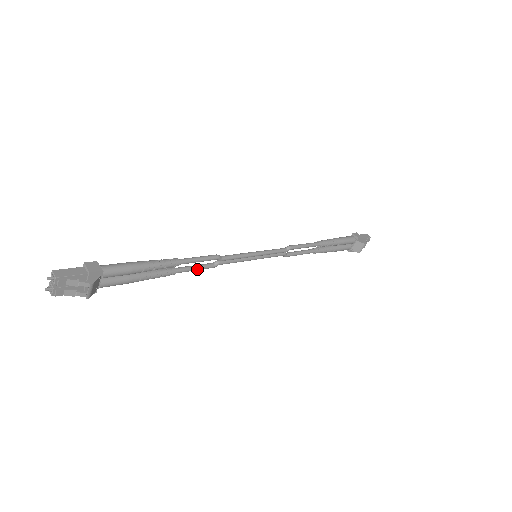
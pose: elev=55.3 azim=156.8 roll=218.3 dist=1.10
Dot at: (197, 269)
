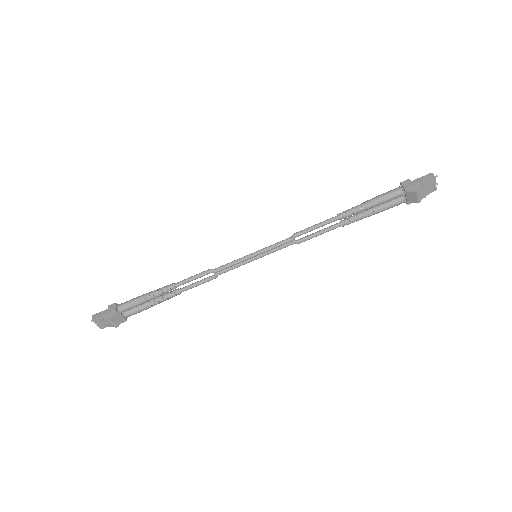
Dot at: (198, 285)
